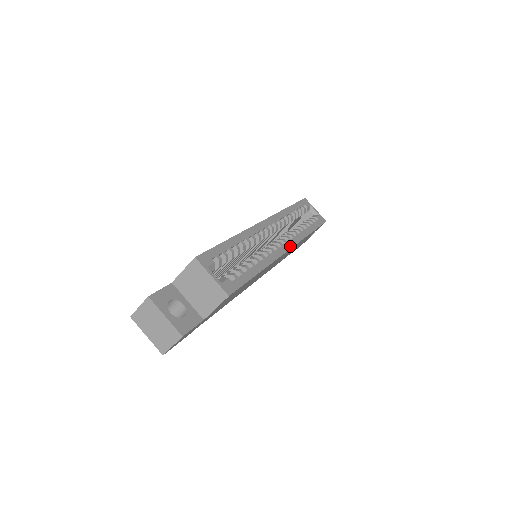
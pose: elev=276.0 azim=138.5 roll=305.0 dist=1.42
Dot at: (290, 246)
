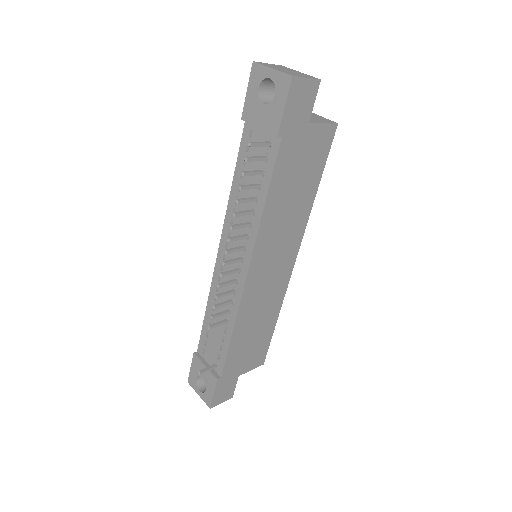
Dot at: (292, 266)
